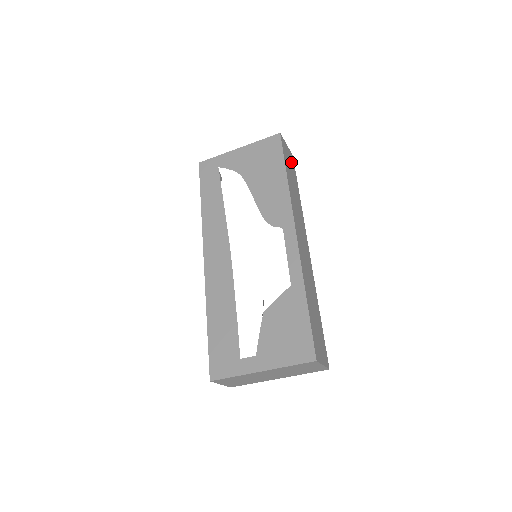
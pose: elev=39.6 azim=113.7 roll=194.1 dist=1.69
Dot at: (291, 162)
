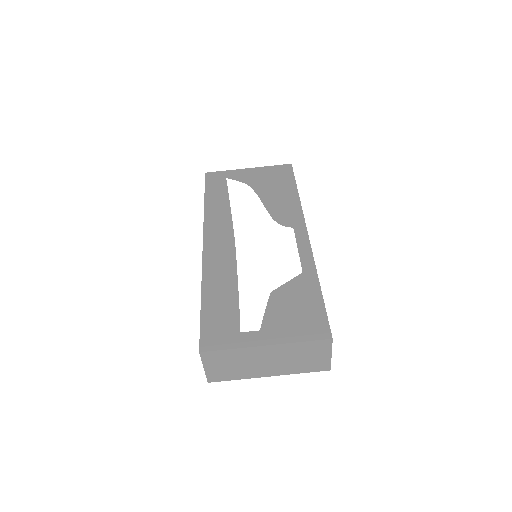
Dot at: occluded
